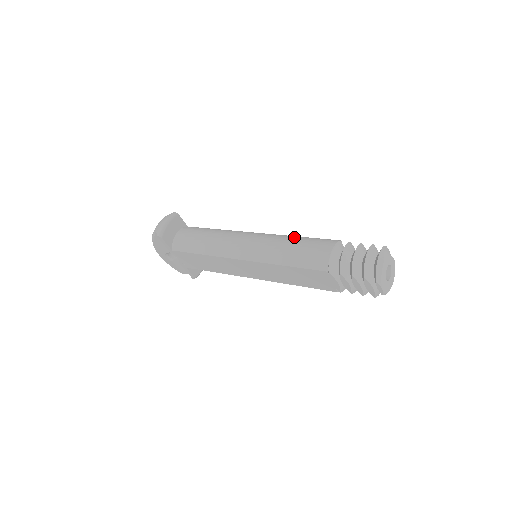
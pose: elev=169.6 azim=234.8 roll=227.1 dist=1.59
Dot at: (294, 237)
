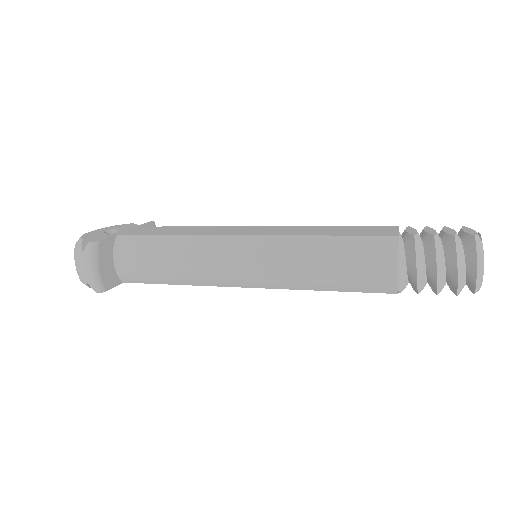
Dot at: (319, 244)
